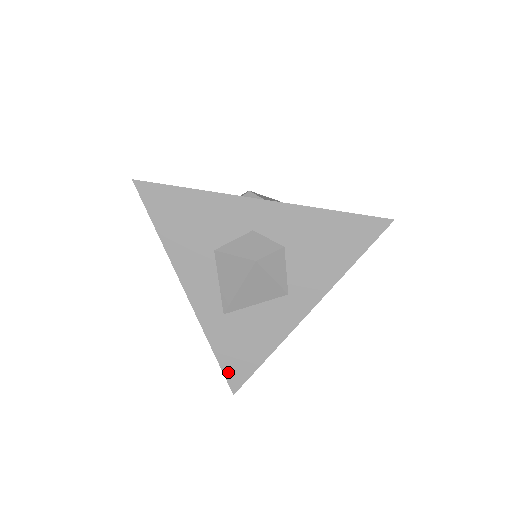
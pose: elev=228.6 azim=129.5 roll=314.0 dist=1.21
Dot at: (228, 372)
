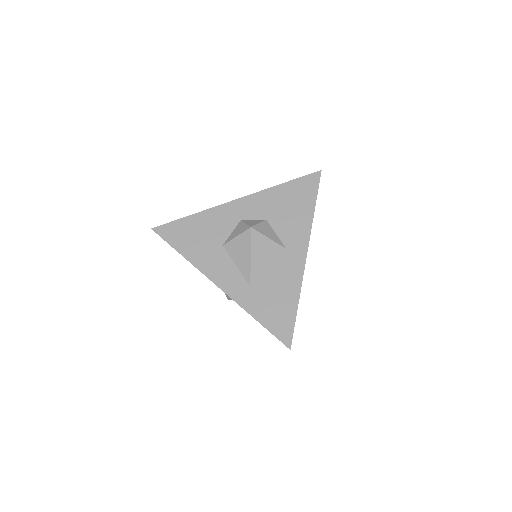
Dot at: (276, 332)
